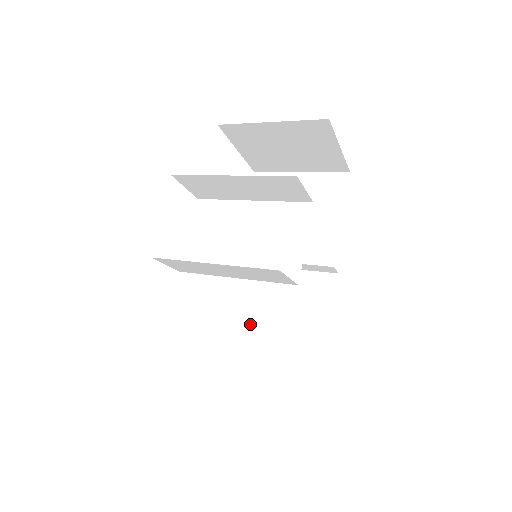
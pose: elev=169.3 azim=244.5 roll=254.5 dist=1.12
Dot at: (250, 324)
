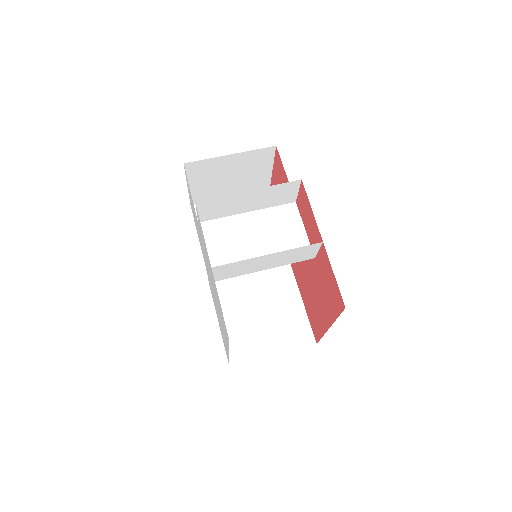
Dot at: (240, 324)
